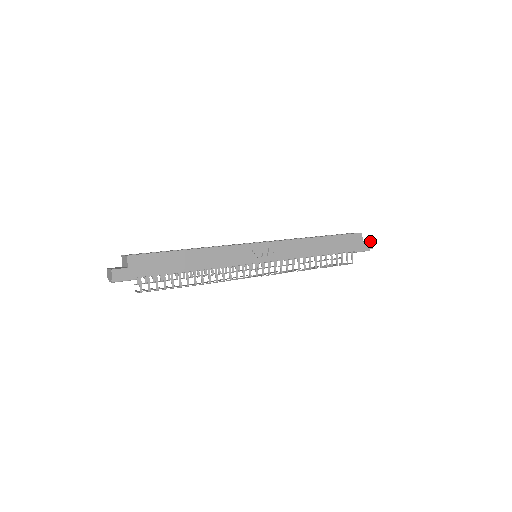
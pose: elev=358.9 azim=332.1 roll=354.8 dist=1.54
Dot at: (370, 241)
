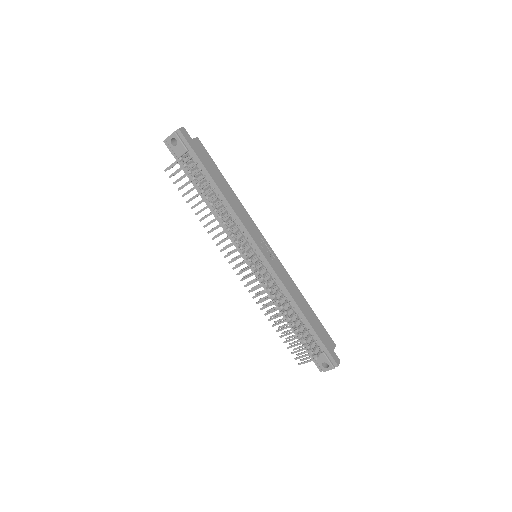
Dot at: (339, 359)
